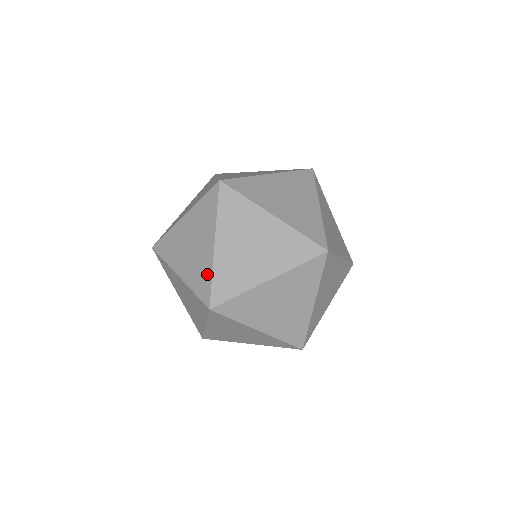
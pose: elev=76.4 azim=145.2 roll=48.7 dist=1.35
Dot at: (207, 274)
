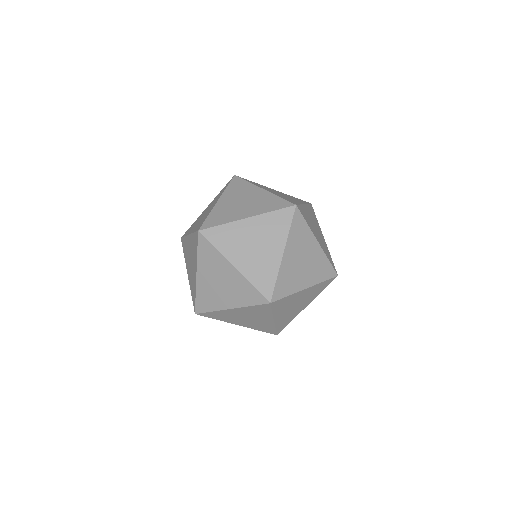
Dot at: (272, 275)
